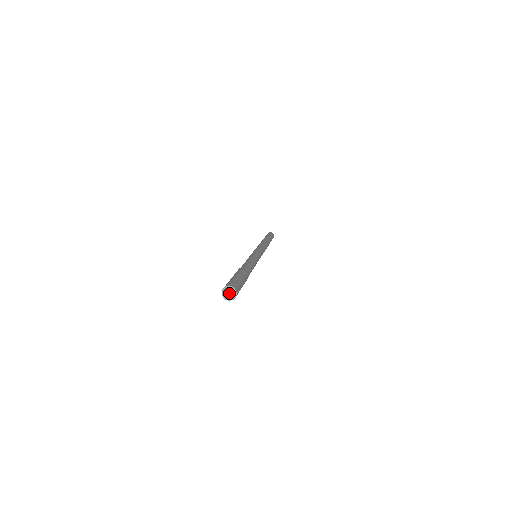
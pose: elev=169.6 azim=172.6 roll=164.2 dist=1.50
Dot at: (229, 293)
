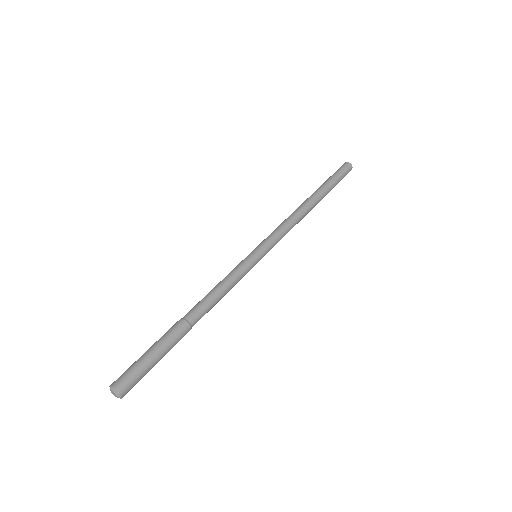
Dot at: (114, 394)
